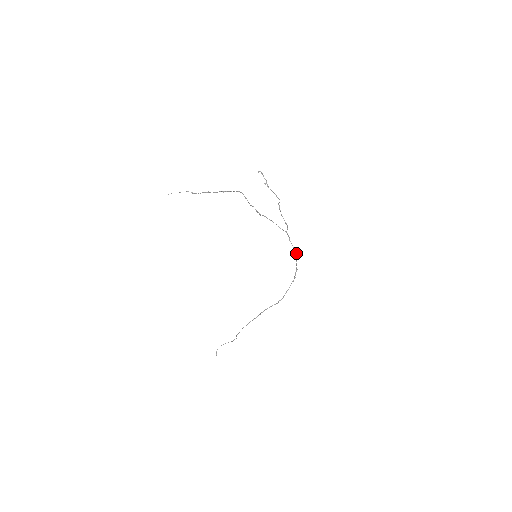
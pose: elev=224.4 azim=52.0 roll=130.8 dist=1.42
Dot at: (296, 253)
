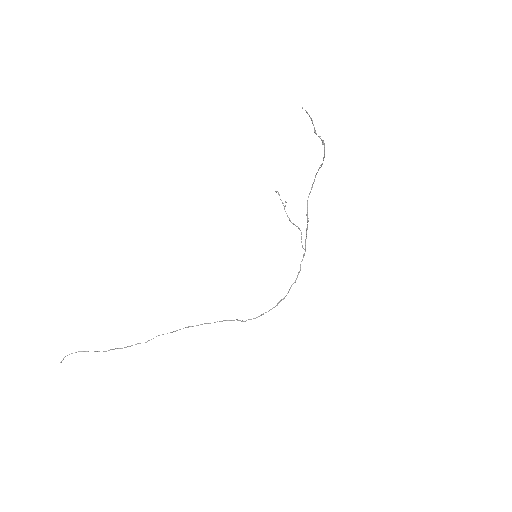
Dot at: occluded
